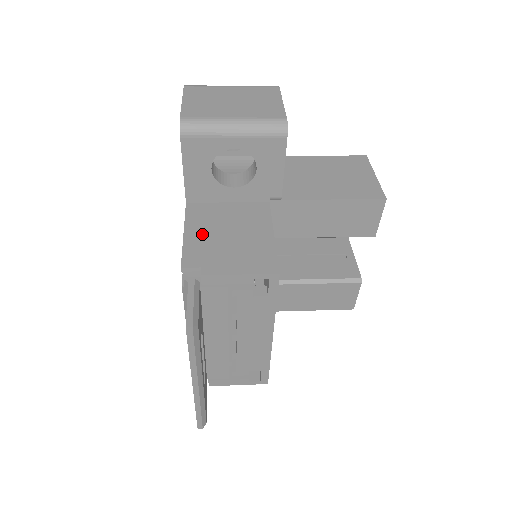
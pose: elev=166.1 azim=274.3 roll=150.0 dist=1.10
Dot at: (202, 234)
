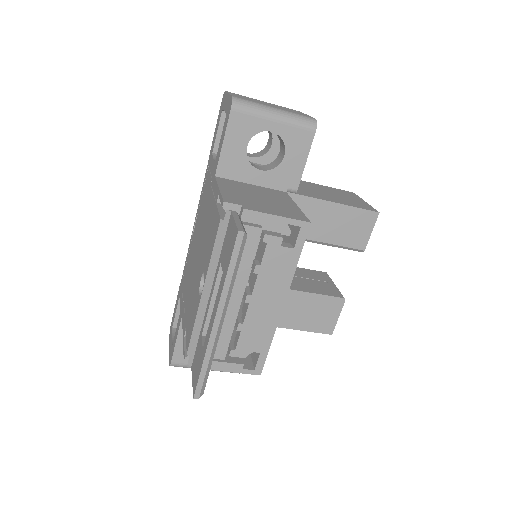
Dot at: (236, 192)
